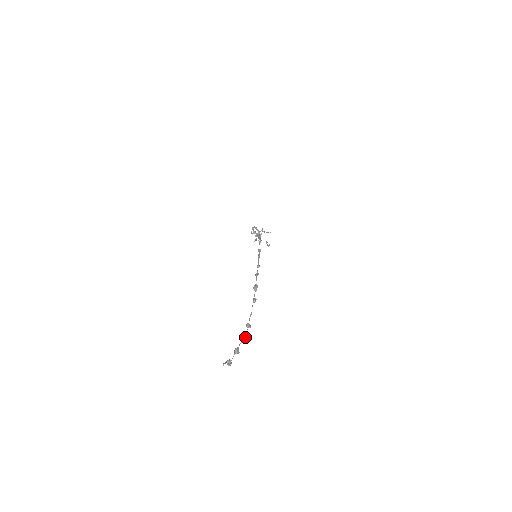
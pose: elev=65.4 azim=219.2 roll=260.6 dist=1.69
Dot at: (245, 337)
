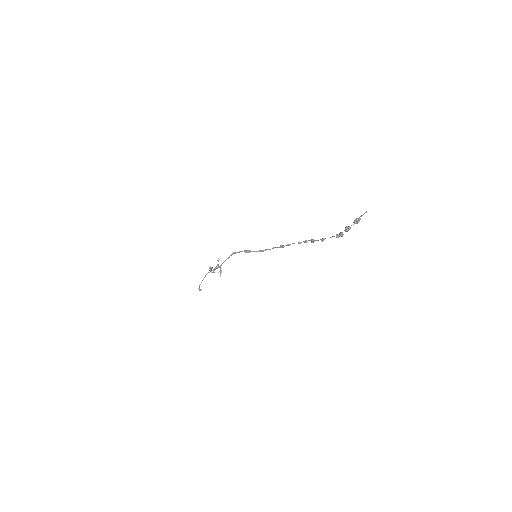
Dot at: (342, 234)
